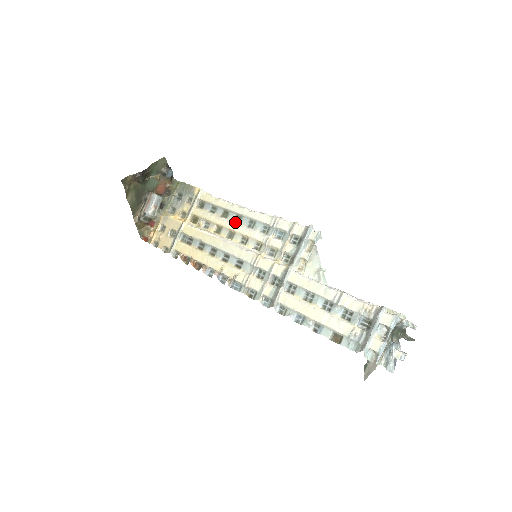
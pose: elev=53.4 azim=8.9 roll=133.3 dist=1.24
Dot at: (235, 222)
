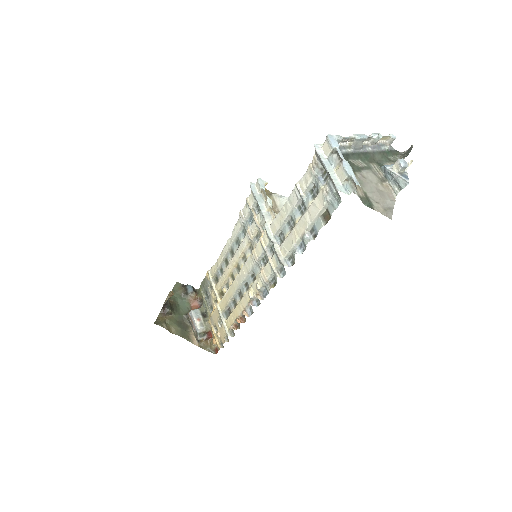
Dot at: (232, 257)
